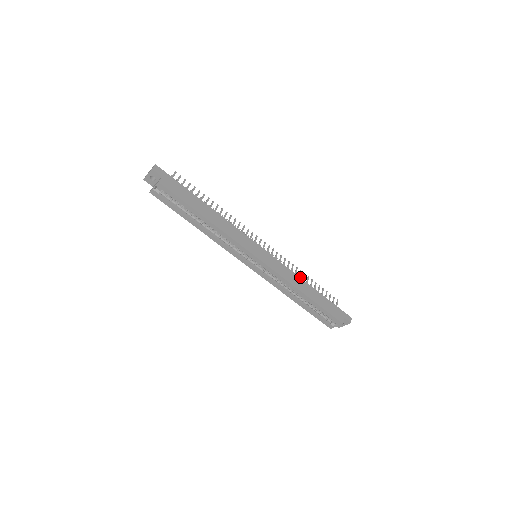
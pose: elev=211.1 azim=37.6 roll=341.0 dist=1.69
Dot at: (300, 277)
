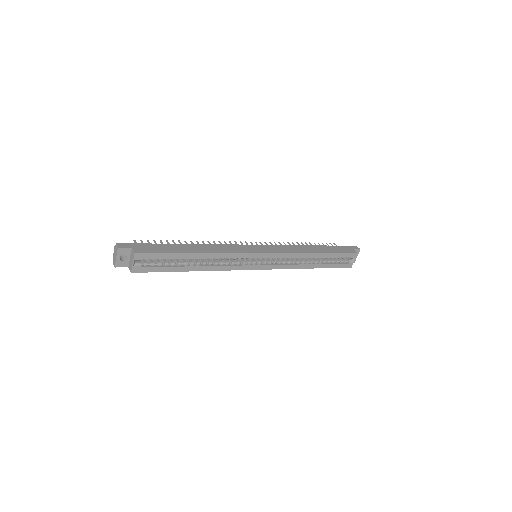
Dot at: occluded
